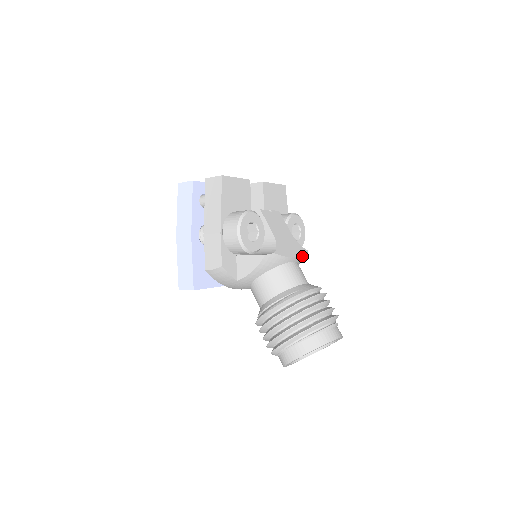
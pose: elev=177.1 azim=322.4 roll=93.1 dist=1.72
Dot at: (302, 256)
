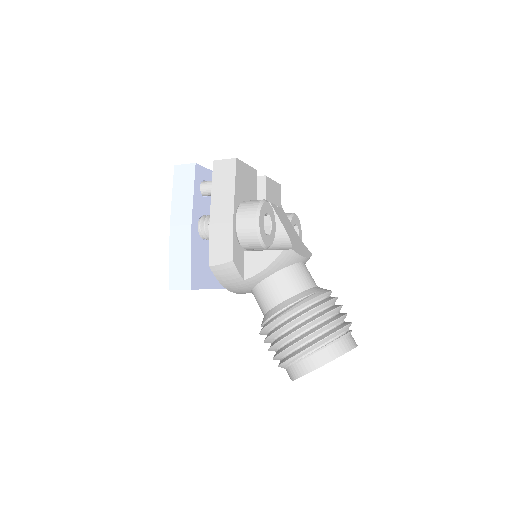
Dot at: (309, 258)
